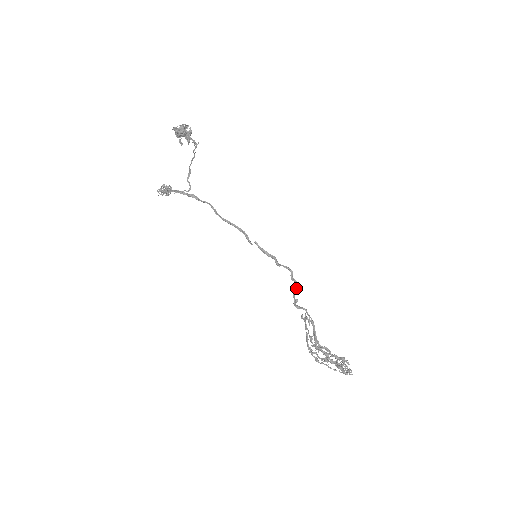
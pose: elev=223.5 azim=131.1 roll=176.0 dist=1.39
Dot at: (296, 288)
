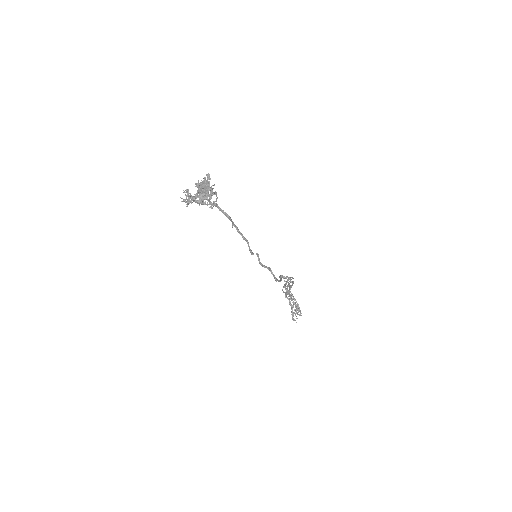
Dot at: (280, 280)
